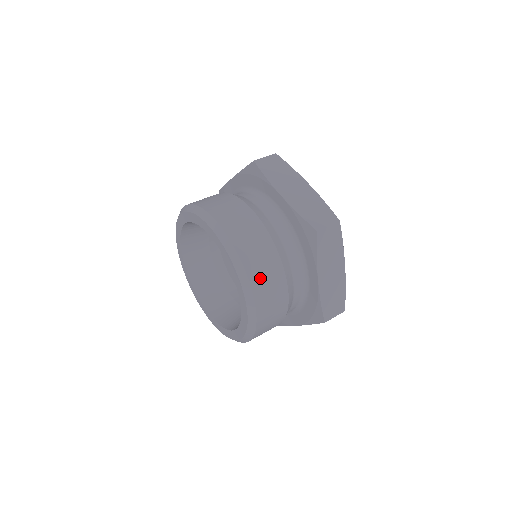
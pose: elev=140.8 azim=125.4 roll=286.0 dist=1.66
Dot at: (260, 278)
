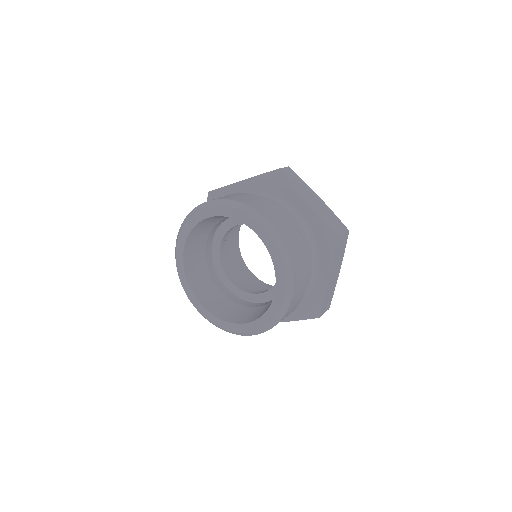
Dot at: (260, 207)
